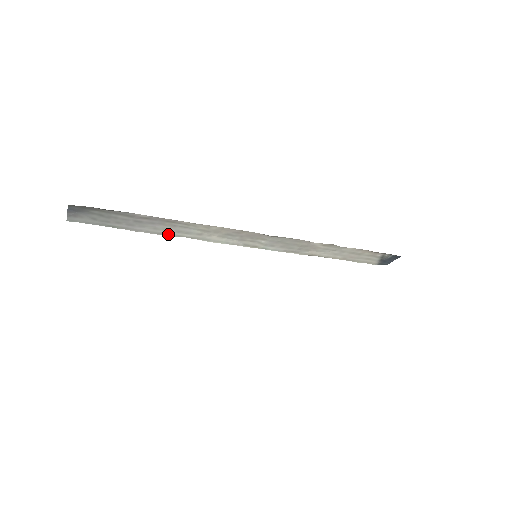
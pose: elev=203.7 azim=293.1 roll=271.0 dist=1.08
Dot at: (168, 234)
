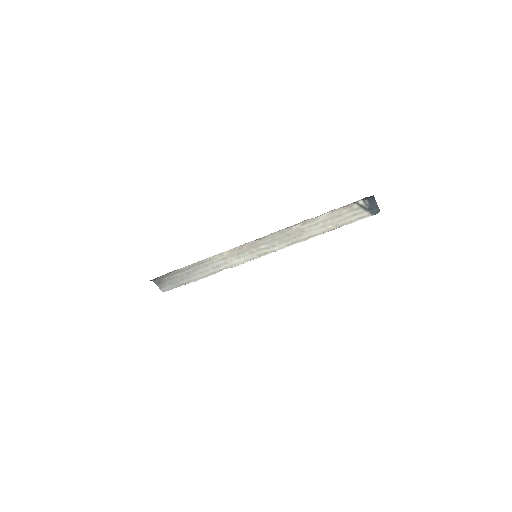
Dot at: (212, 273)
